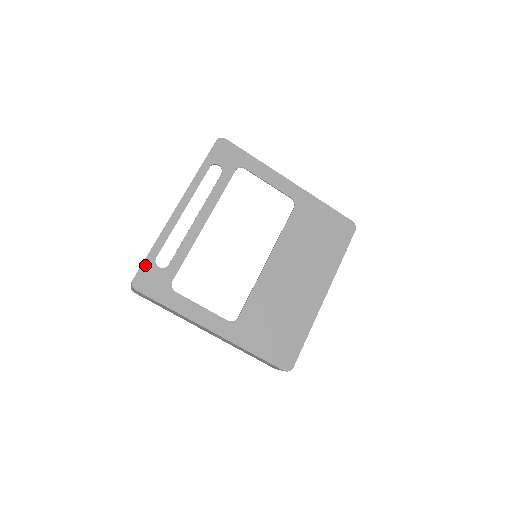
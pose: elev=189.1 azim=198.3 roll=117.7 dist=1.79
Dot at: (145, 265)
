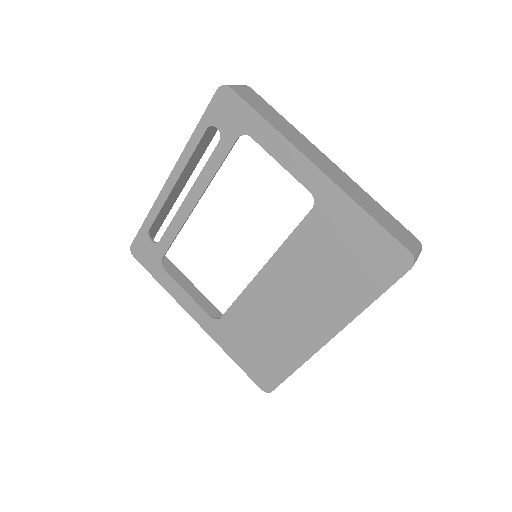
Dot at: (140, 235)
